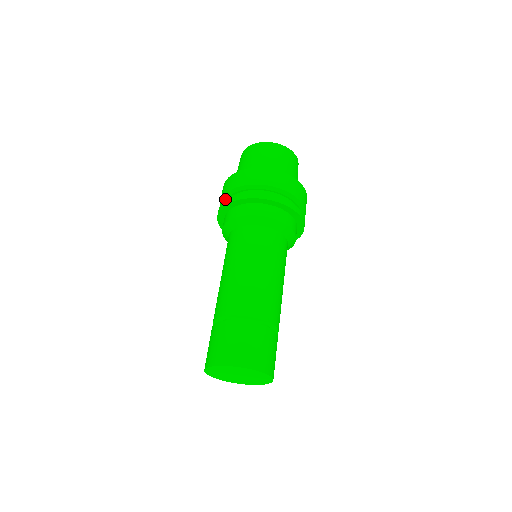
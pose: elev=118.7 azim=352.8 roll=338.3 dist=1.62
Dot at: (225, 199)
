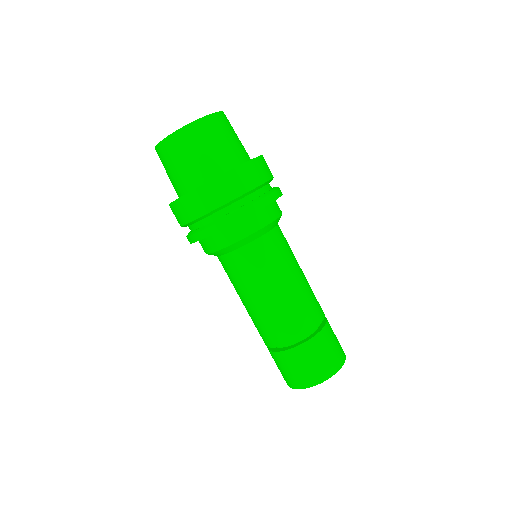
Dot at: occluded
